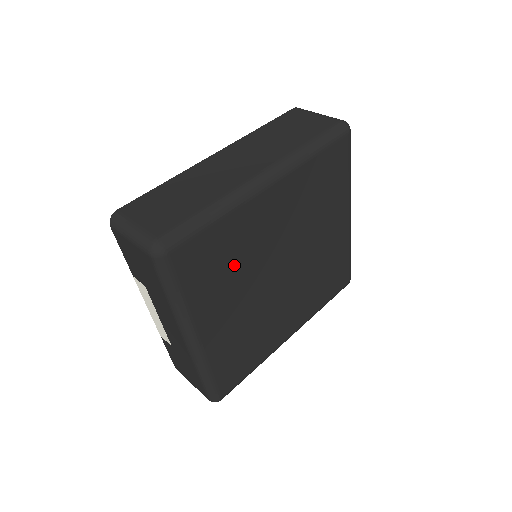
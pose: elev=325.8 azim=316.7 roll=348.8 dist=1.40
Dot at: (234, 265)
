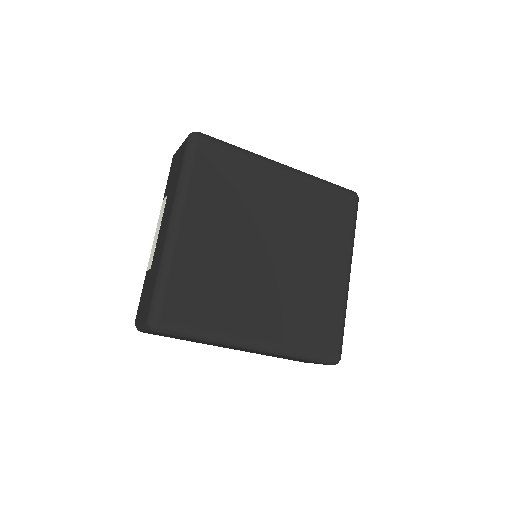
Dot at: (235, 196)
